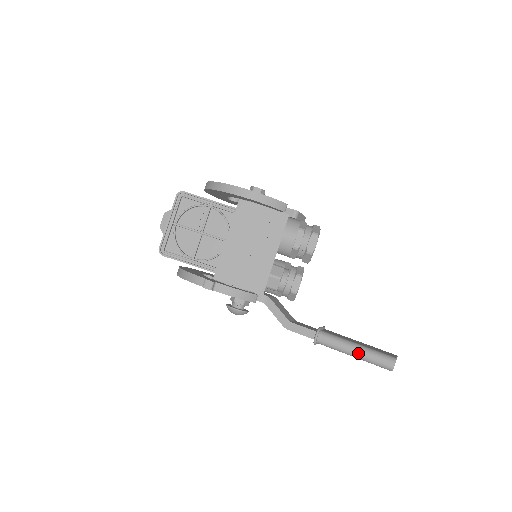
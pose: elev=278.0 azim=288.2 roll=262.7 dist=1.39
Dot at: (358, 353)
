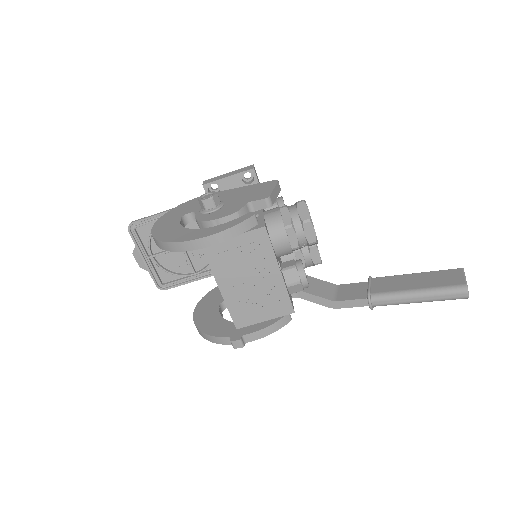
Dot at: (423, 300)
